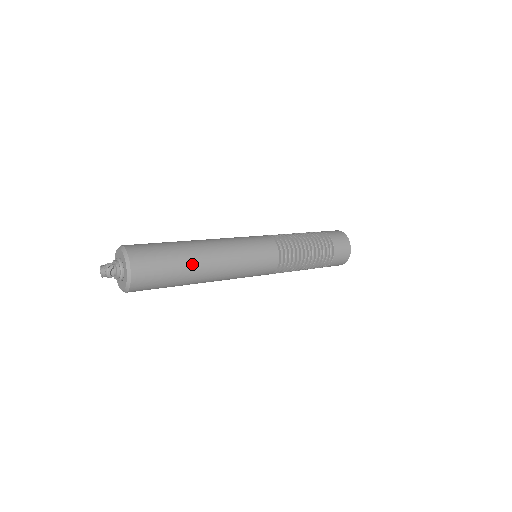
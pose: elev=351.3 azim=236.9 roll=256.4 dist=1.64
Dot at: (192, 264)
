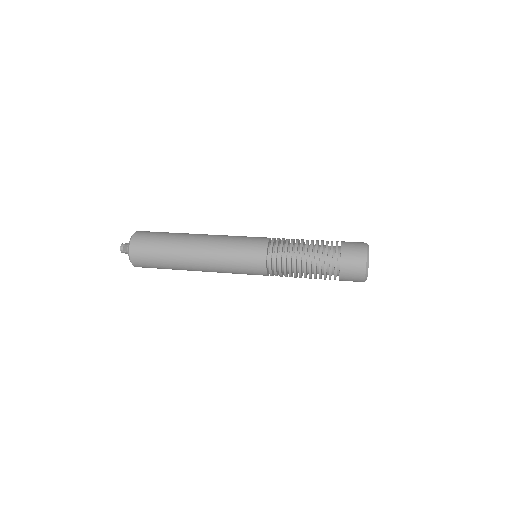
Dot at: (178, 258)
